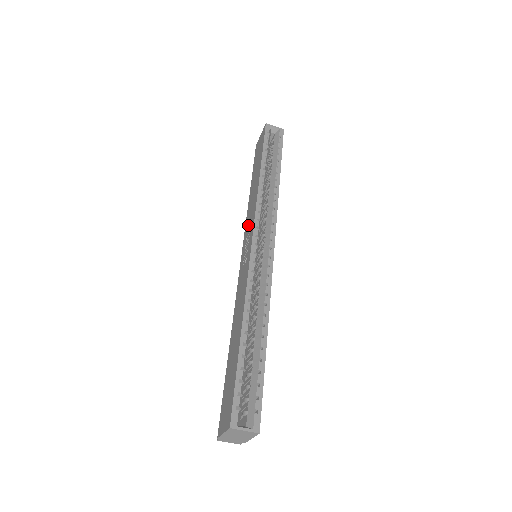
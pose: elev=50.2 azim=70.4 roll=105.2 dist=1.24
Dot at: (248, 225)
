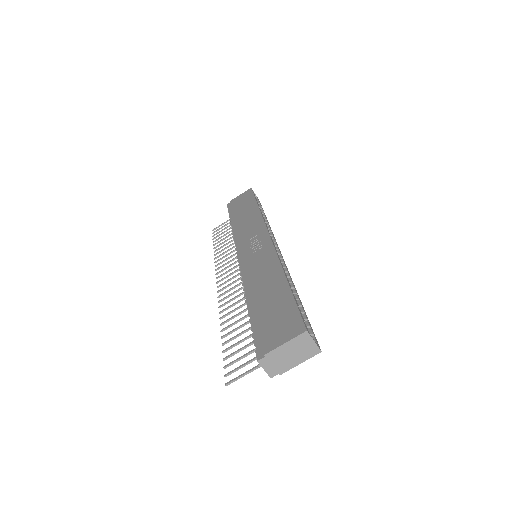
Dot at: (249, 233)
